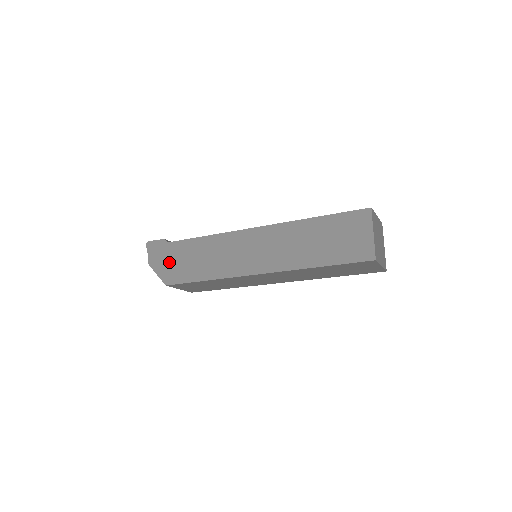
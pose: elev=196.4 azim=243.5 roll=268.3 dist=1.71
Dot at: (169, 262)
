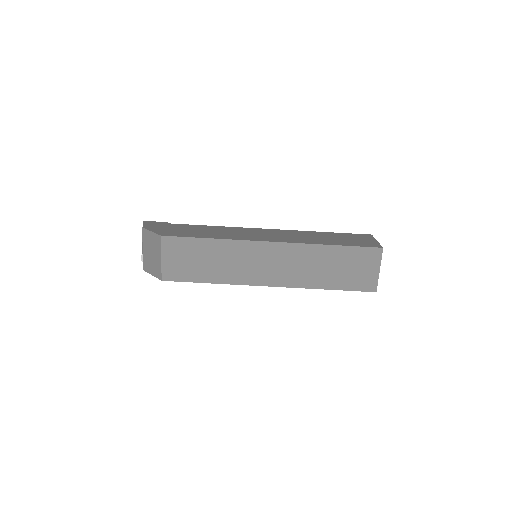
Dot at: (169, 229)
